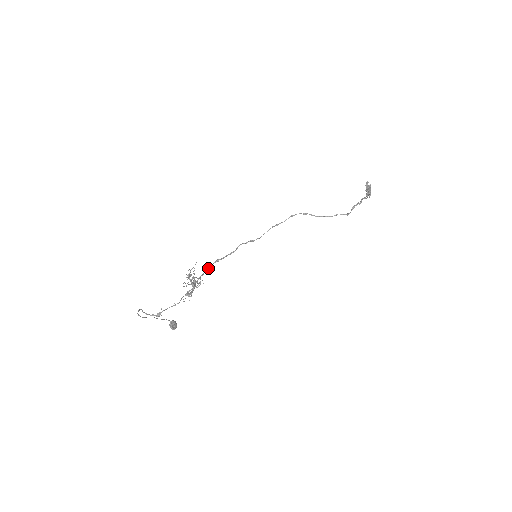
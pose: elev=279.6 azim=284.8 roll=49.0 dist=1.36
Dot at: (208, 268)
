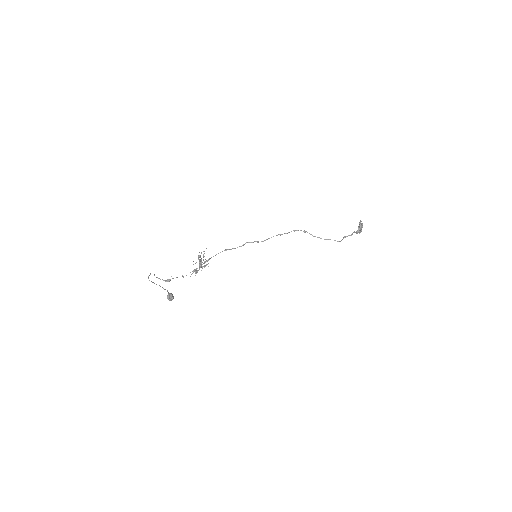
Dot at: occluded
